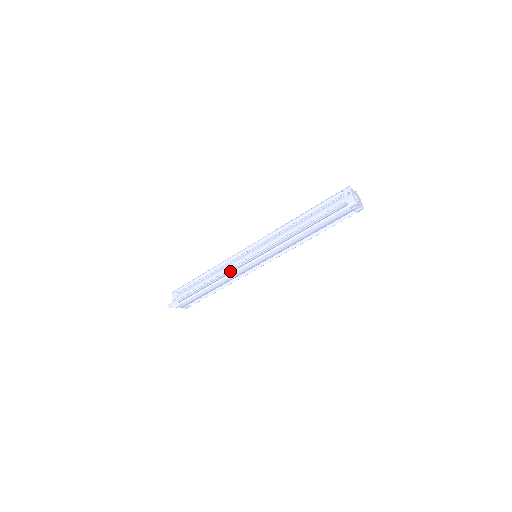
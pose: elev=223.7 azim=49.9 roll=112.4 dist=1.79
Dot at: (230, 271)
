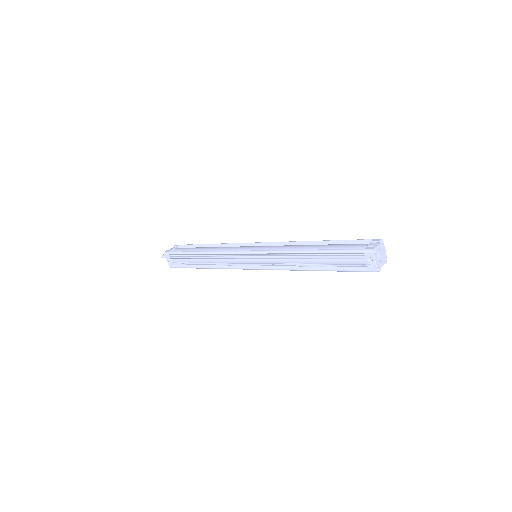
Dot at: (228, 264)
